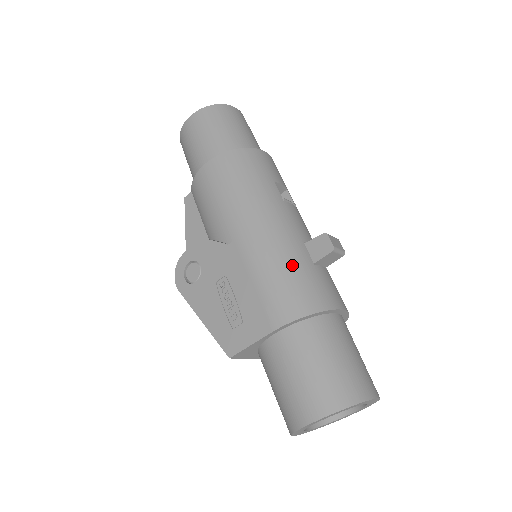
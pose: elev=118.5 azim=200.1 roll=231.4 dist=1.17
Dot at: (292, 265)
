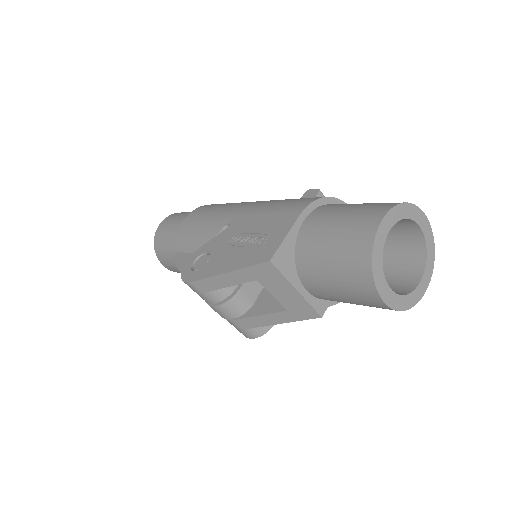
Dot at: occluded
